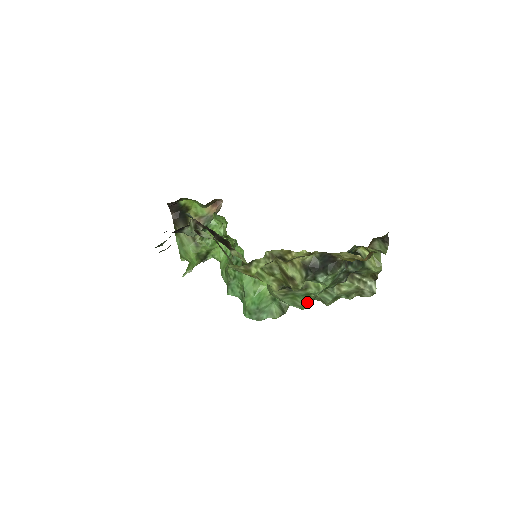
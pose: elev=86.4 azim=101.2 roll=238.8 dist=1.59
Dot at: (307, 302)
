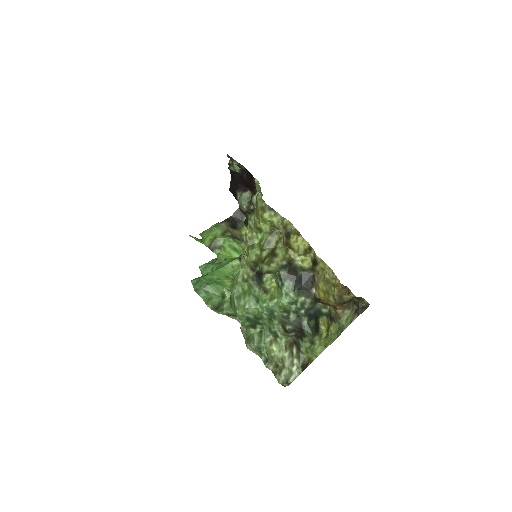
Dot at: (248, 306)
